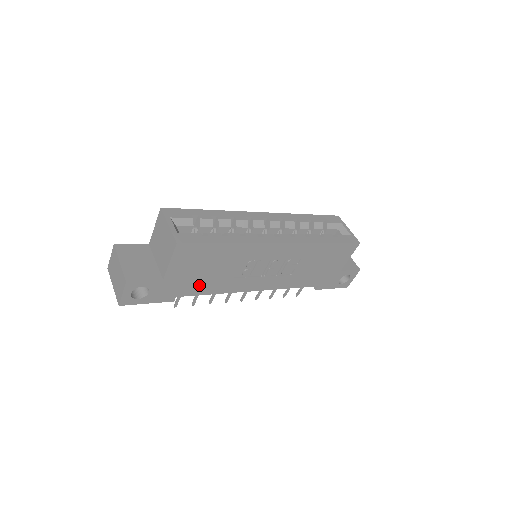
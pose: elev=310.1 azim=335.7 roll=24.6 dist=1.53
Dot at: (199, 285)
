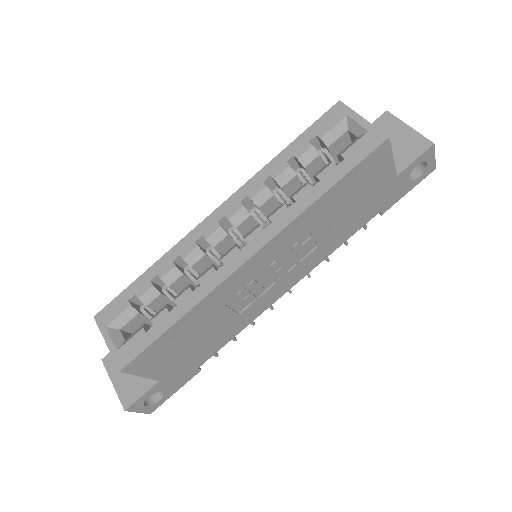
Dot at: (207, 348)
